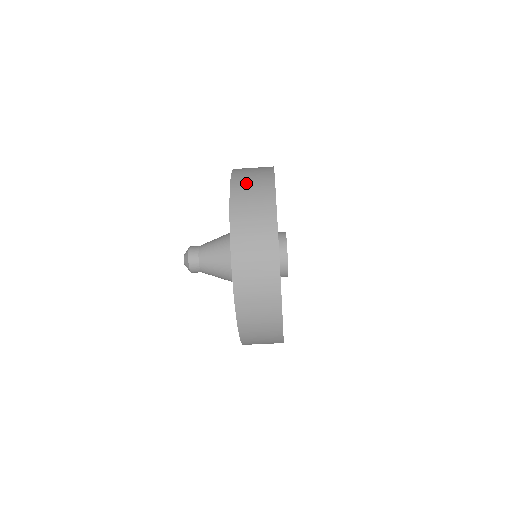
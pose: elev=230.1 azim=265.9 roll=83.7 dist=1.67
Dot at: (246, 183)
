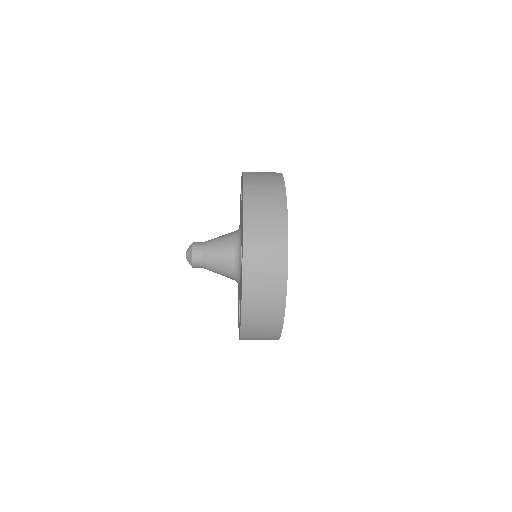
Dot at: (259, 241)
